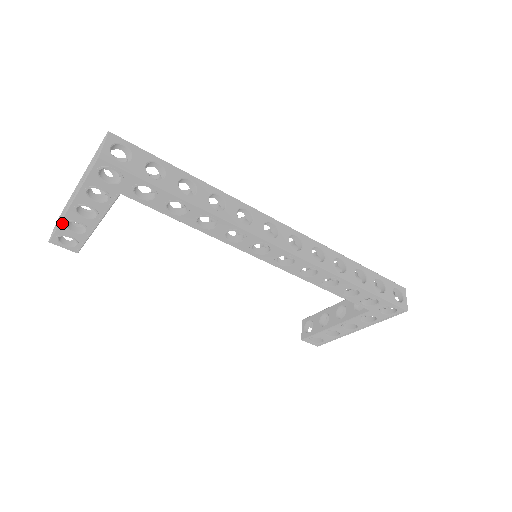
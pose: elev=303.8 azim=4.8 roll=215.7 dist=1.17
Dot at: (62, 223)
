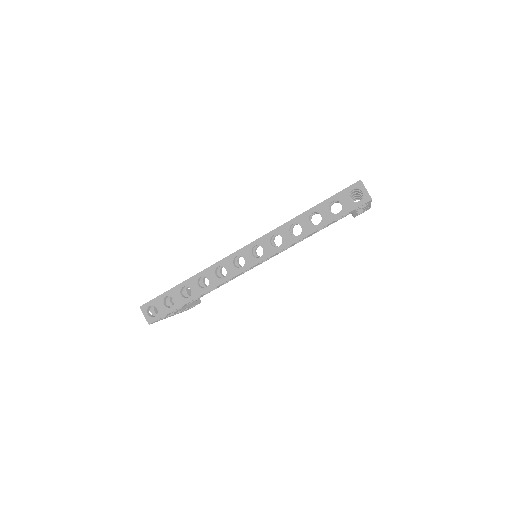
Dot at: occluded
